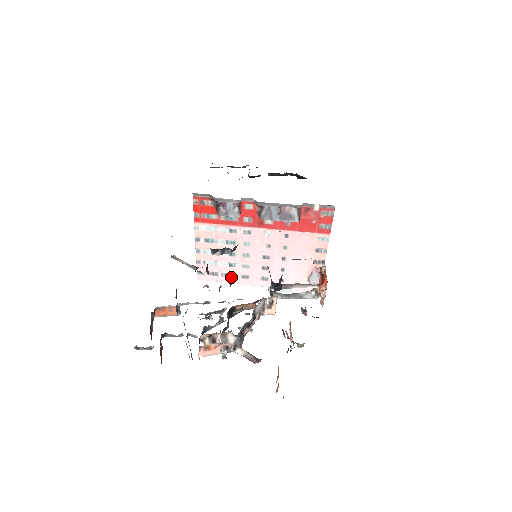
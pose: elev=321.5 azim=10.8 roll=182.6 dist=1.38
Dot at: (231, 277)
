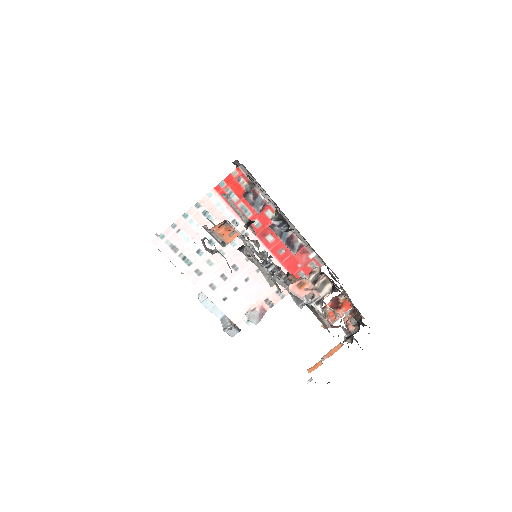
Dot at: (186, 263)
